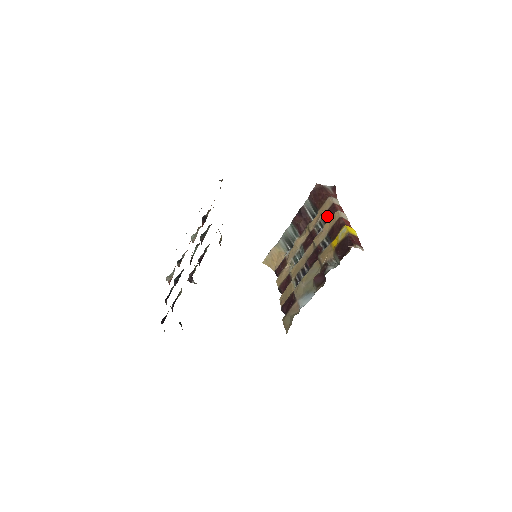
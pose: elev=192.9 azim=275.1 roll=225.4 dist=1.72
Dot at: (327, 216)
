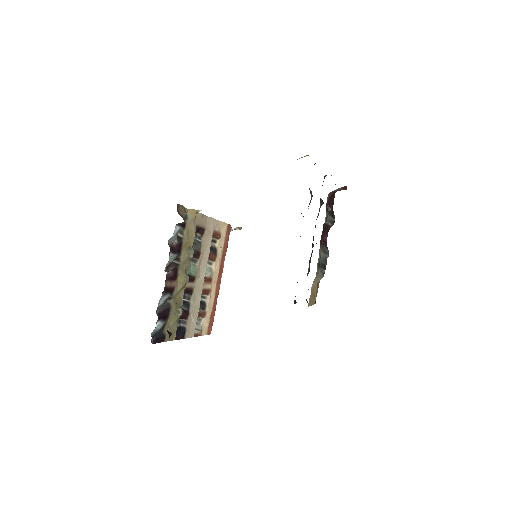
Dot at: occluded
